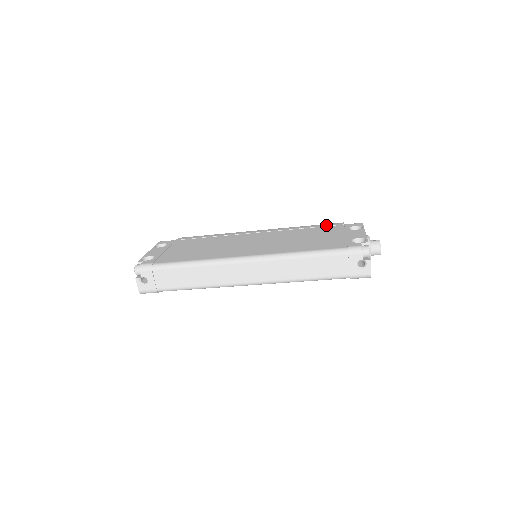
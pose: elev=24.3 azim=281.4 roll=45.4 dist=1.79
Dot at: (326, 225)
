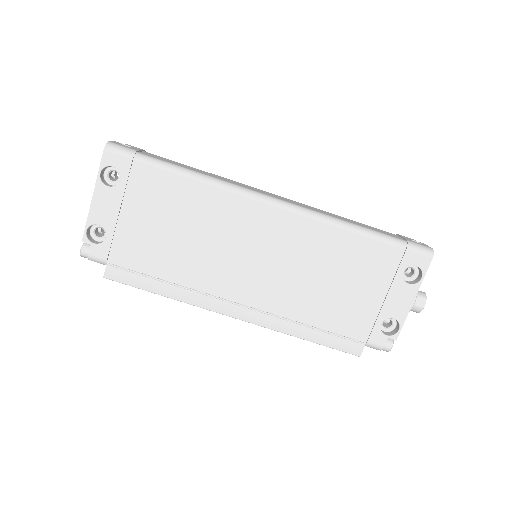
Dot at: occluded
